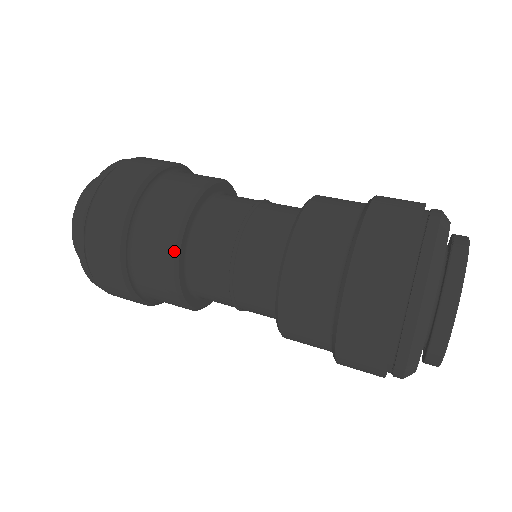
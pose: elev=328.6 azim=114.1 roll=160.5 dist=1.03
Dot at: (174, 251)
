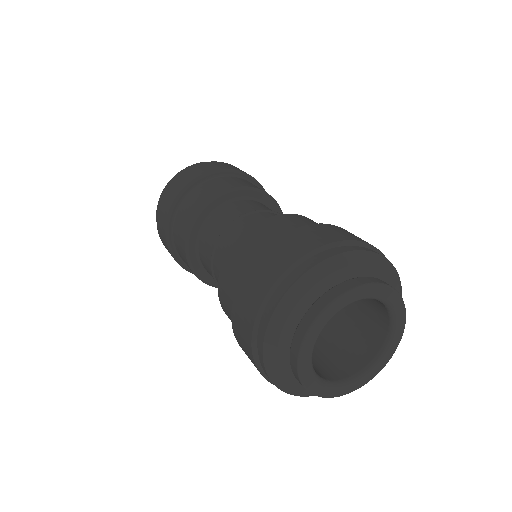
Dot at: (209, 198)
